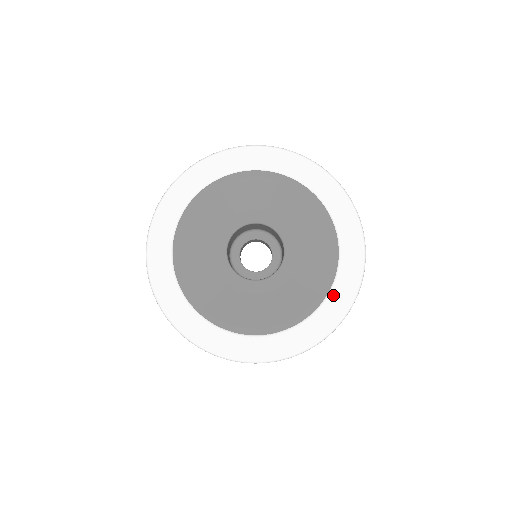
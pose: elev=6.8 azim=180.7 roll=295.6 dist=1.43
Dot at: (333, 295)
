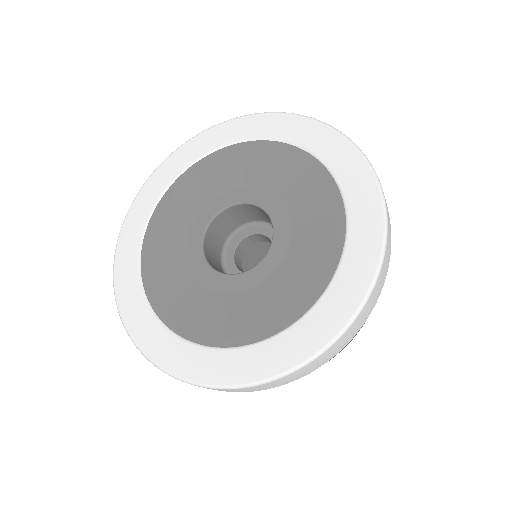
Dot at: (308, 320)
